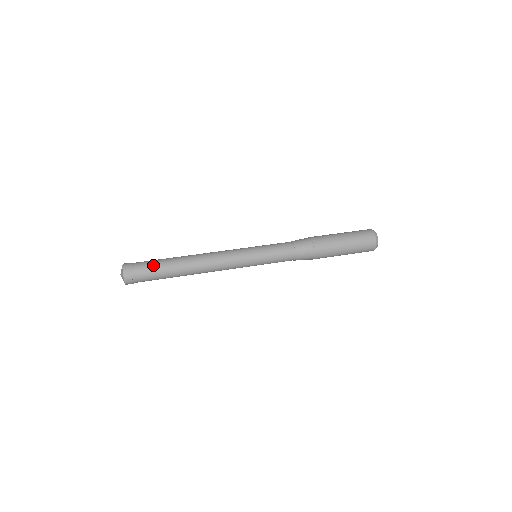
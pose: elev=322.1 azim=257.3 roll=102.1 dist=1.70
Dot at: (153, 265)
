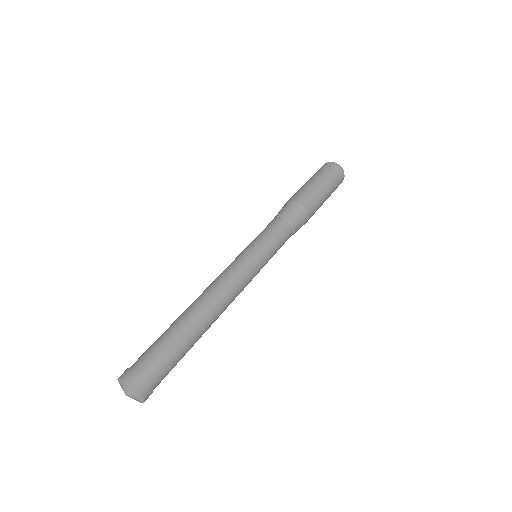
Dot at: (167, 350)
